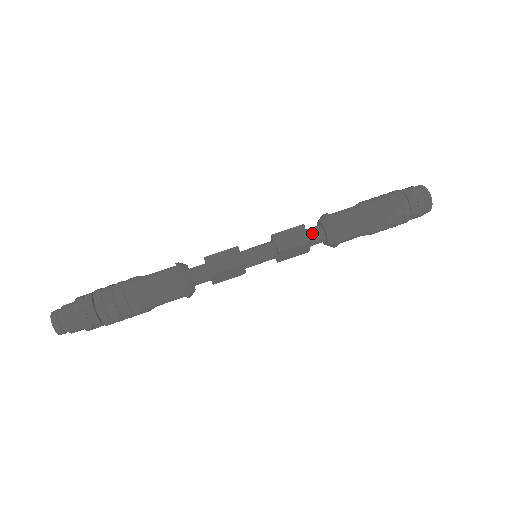
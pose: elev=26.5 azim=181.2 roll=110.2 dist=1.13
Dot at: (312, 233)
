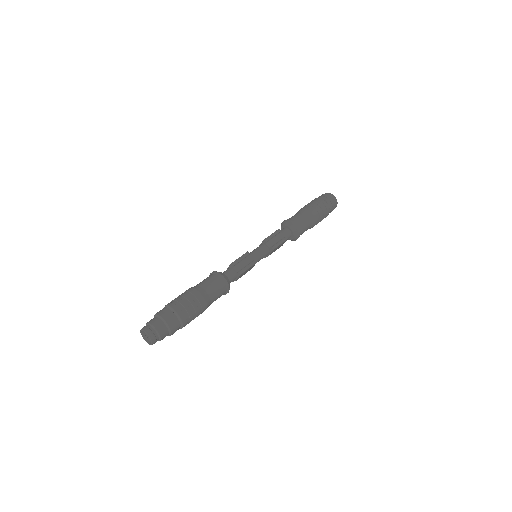
Dot at: (285, 234)
